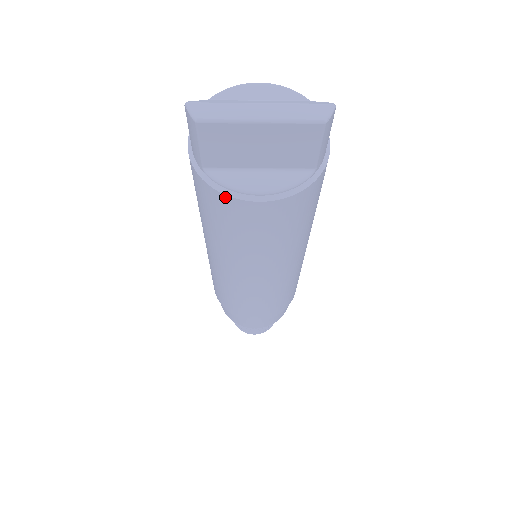
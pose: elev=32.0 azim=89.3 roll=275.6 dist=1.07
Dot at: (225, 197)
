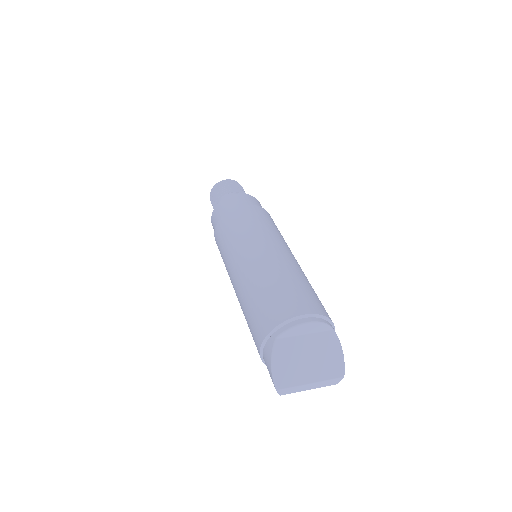
Dot at: occluded
